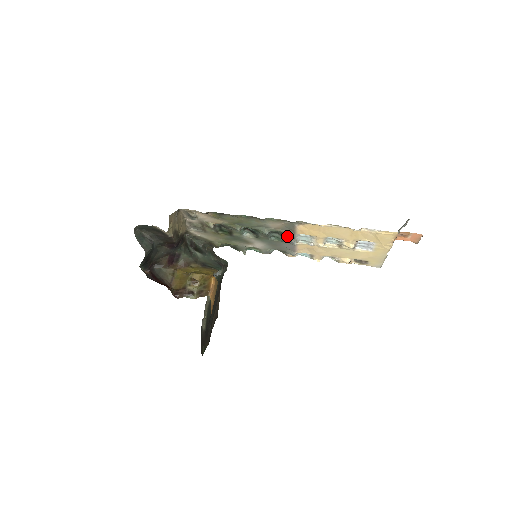
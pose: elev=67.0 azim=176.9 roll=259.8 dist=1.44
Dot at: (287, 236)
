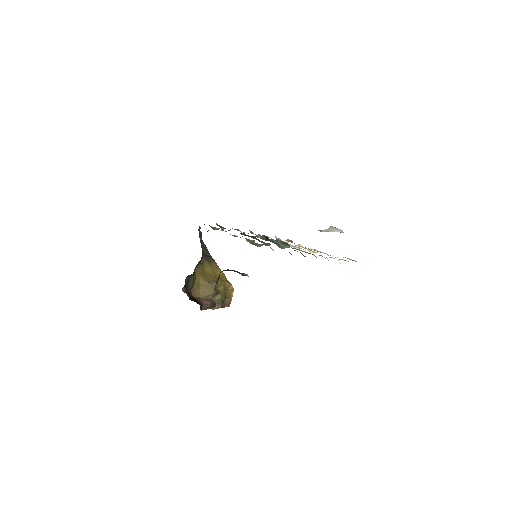
Dot at: occluded
